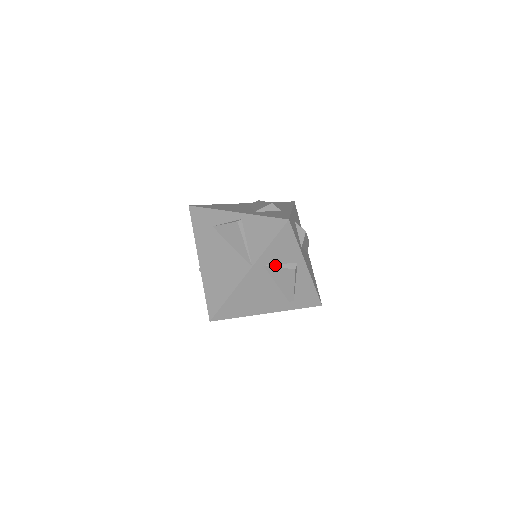
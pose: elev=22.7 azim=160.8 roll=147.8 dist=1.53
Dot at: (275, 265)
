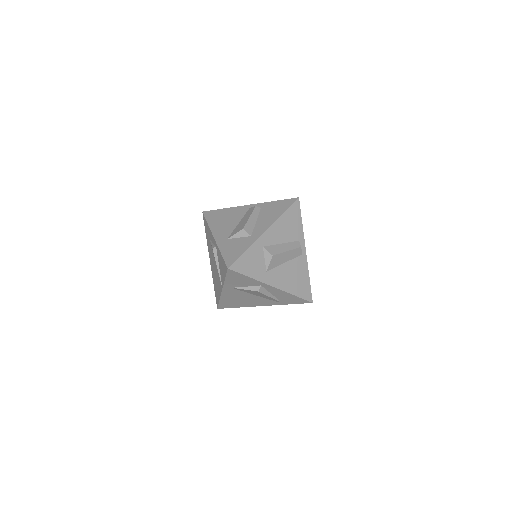
Dot at: (241, 287)
